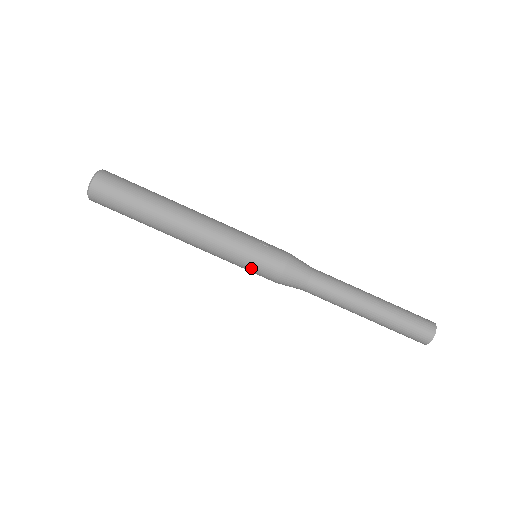
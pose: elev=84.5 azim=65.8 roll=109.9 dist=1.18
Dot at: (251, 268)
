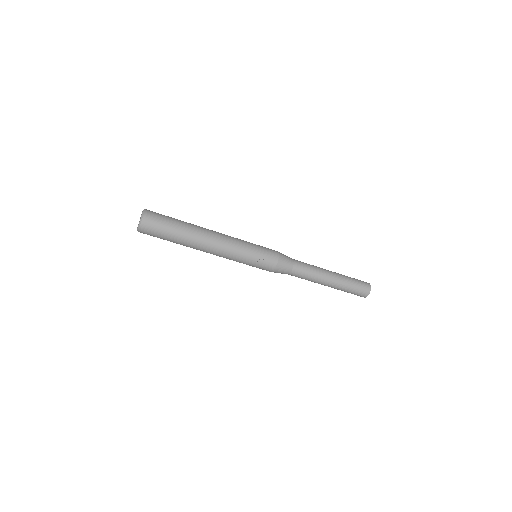
Dot at: occluded
